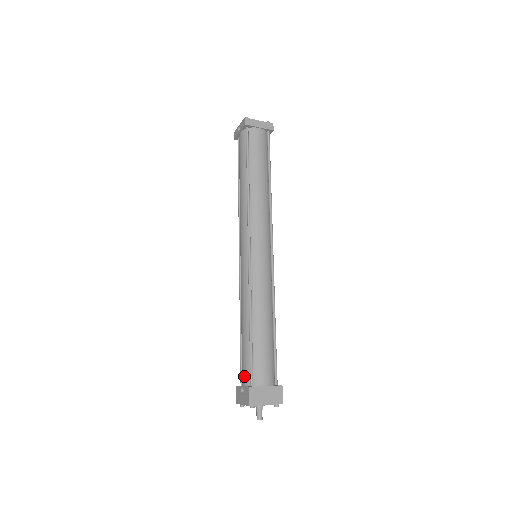
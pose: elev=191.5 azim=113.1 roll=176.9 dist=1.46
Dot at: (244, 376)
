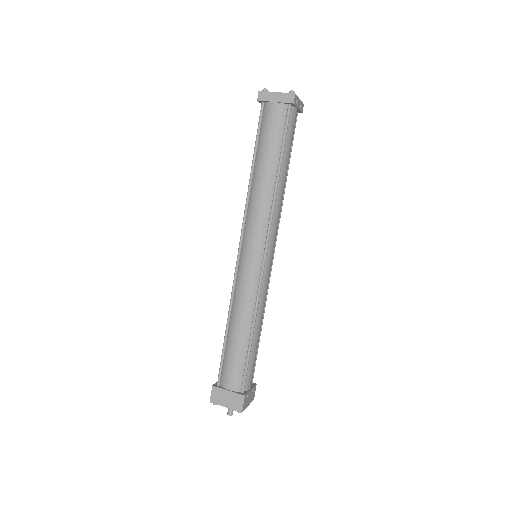
Dot at: occluded
